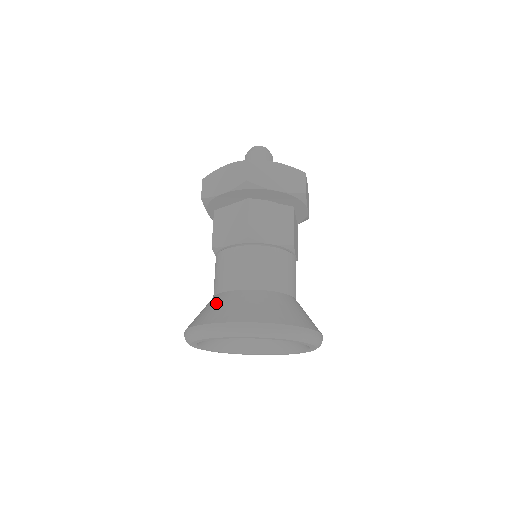
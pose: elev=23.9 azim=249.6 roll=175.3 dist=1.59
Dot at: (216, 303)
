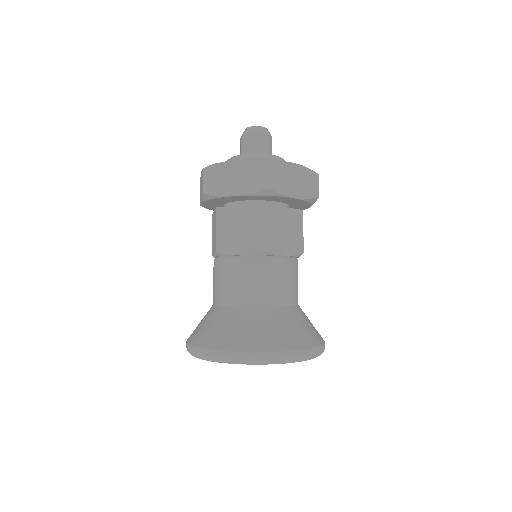
Dot at: (203, 318)
